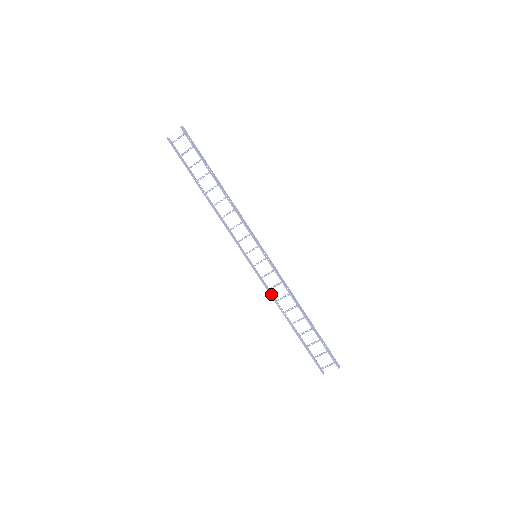
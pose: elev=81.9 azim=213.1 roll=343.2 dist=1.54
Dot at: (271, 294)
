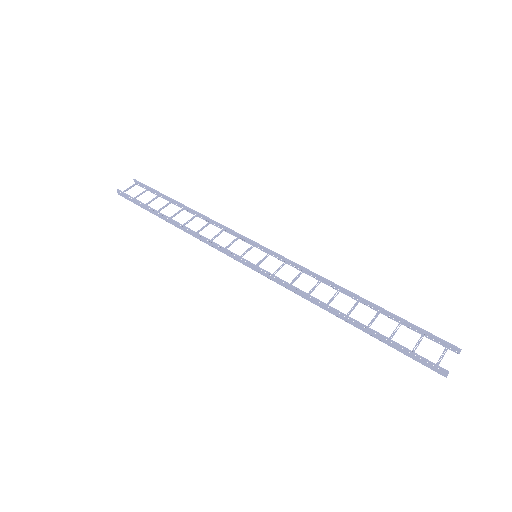
Dot at: (296, 292)
